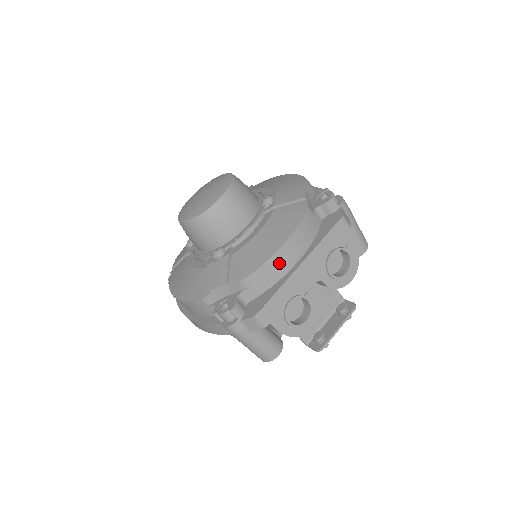
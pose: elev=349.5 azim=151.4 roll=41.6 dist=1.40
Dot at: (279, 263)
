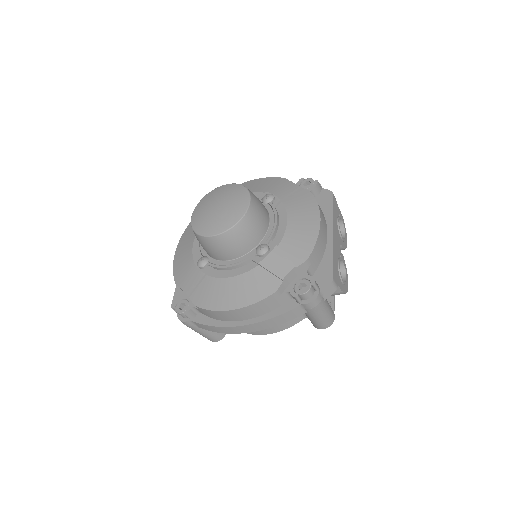
Dot at: (322, 236)
